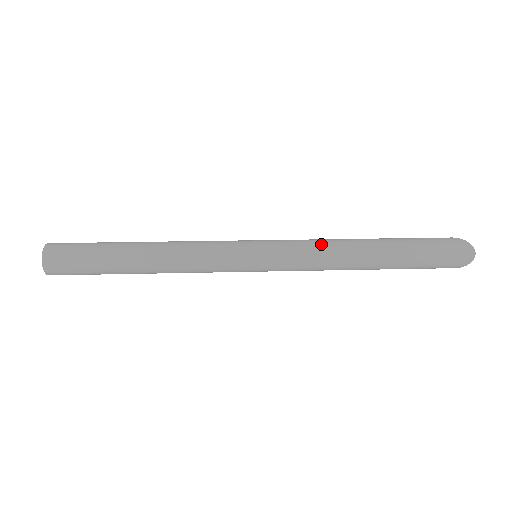
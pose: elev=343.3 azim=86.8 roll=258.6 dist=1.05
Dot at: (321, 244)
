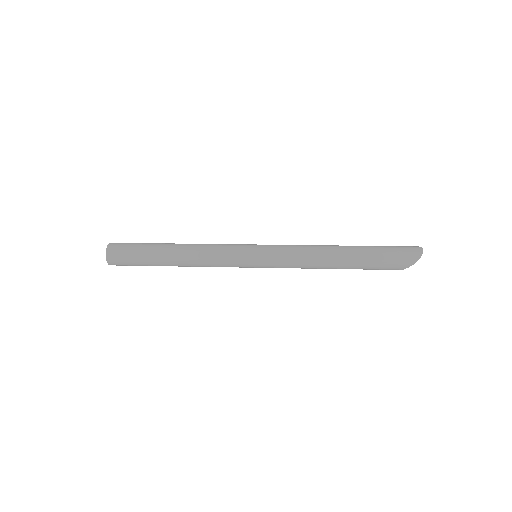
Dot at: (303, 245)
